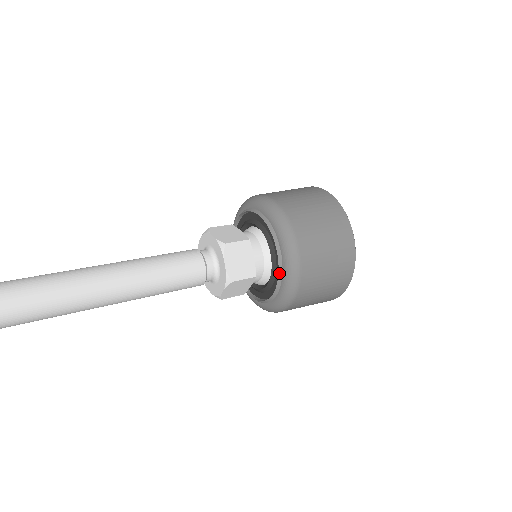
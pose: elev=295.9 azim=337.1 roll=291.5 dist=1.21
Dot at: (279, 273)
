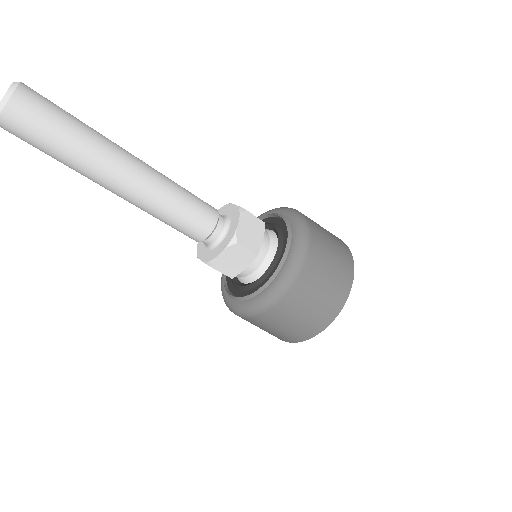
Dot at: (248, 296)
